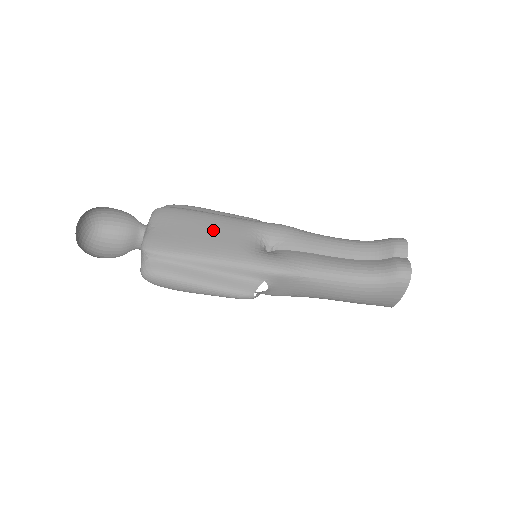
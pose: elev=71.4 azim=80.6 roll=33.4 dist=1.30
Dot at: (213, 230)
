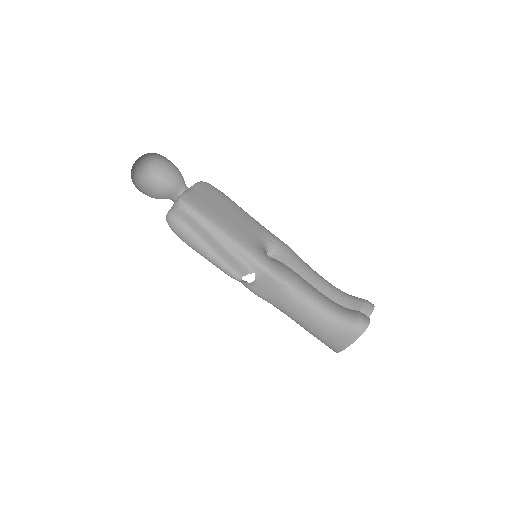
Dot at: (237, 217)
